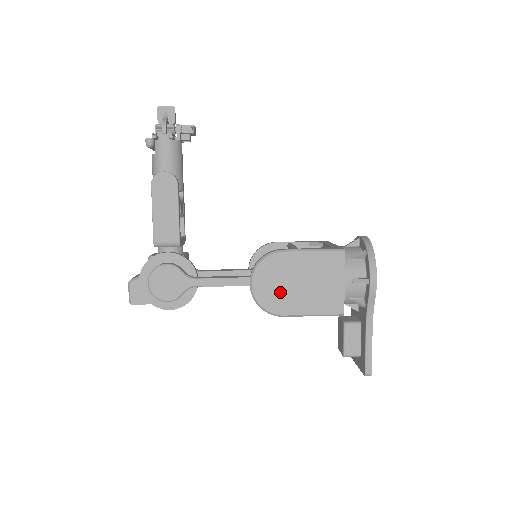
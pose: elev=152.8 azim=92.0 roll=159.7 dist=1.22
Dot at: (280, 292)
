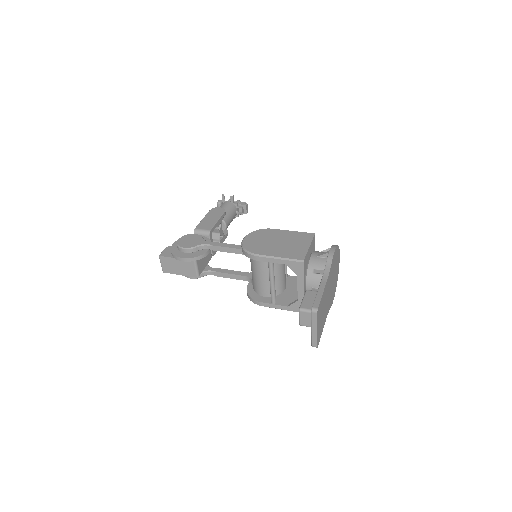
Dot at: (261, 244)
